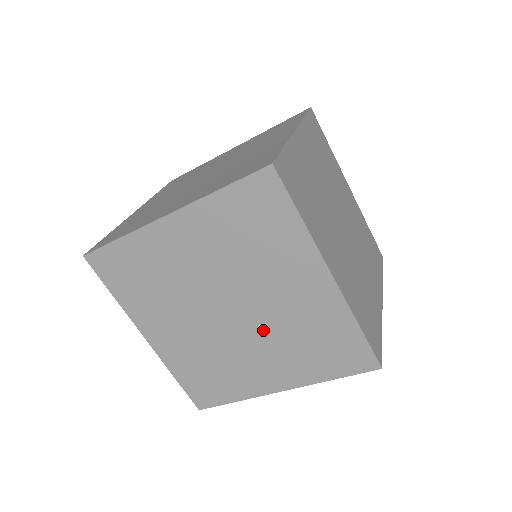
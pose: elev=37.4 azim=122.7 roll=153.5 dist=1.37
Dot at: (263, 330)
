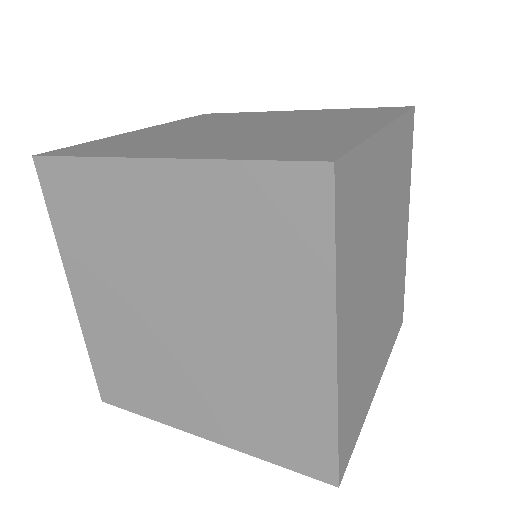
Dot at: occluded
